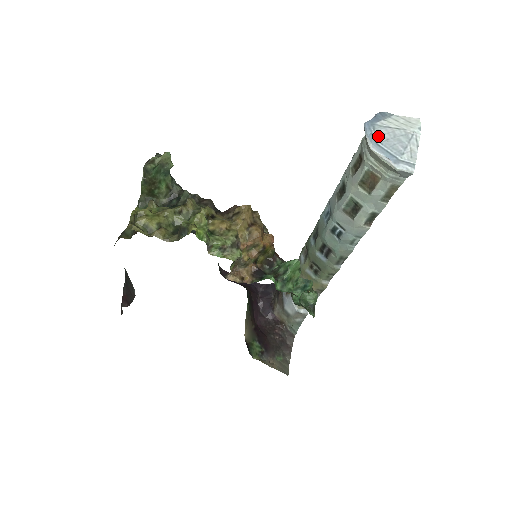
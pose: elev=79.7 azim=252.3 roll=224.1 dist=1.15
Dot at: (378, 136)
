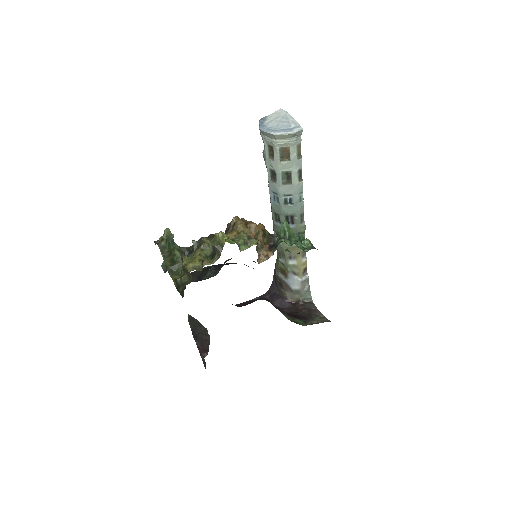
Dot at: (271, 127)
